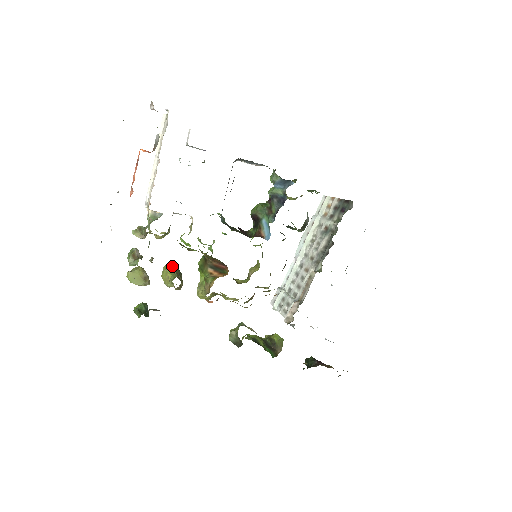
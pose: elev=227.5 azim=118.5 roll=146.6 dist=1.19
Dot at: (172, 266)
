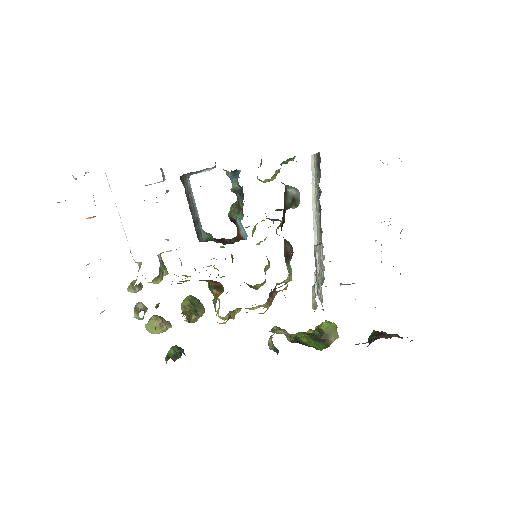
Dot at: (185, 301)
